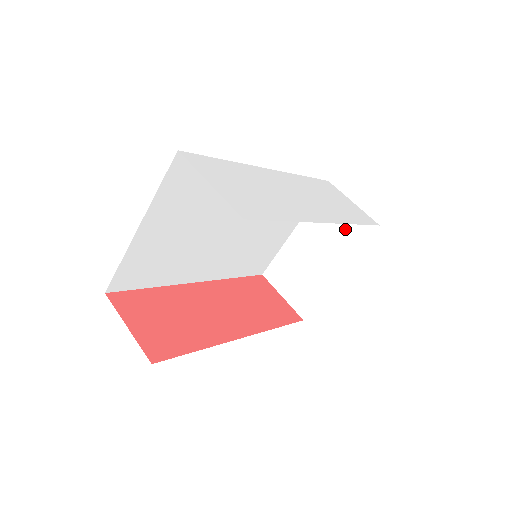
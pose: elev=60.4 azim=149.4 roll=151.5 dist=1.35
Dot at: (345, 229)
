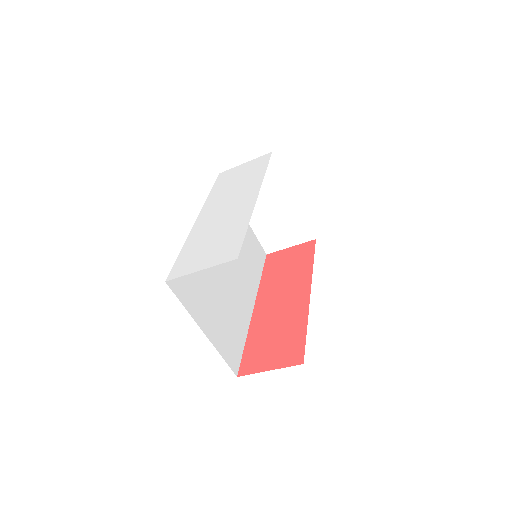
Dot at: occluded
